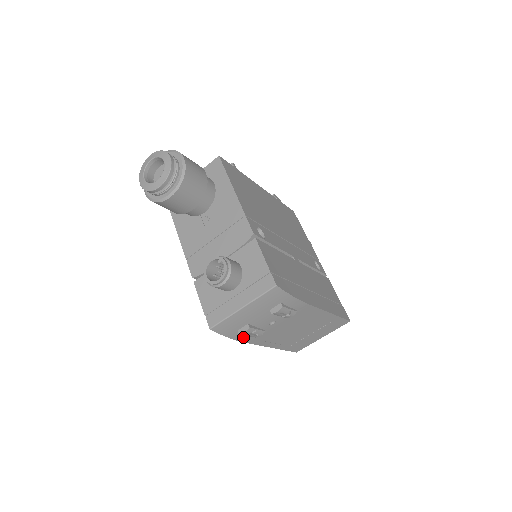
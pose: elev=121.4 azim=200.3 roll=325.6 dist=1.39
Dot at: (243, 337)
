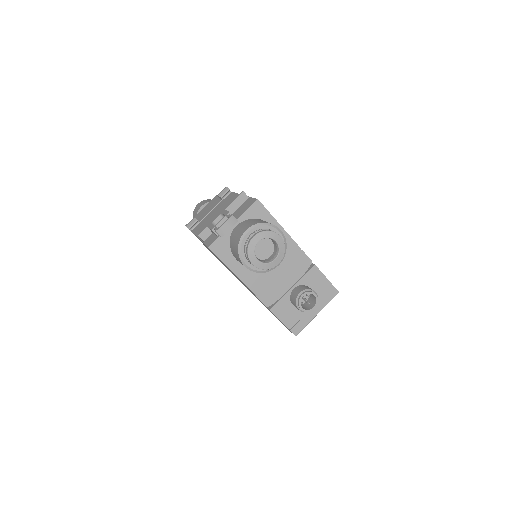
Dot at: occluded
